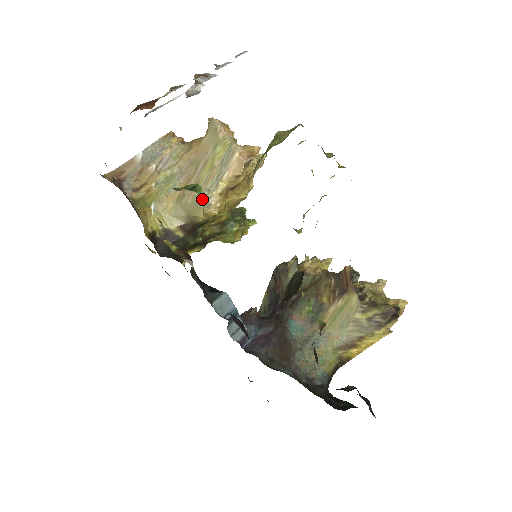
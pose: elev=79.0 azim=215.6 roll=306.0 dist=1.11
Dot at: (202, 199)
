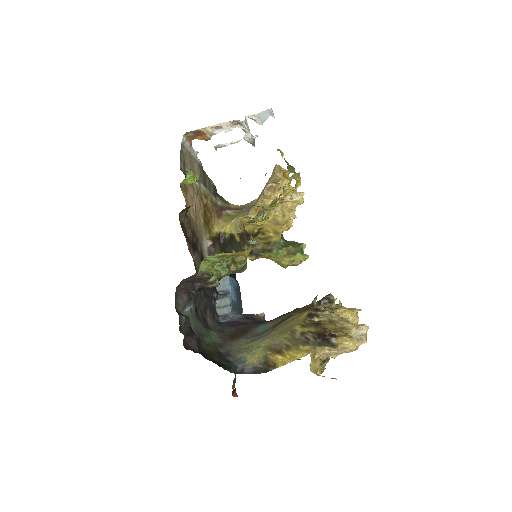
Dot at: occluded
